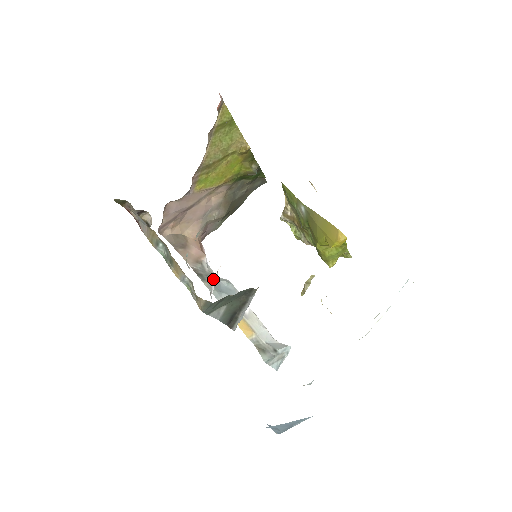
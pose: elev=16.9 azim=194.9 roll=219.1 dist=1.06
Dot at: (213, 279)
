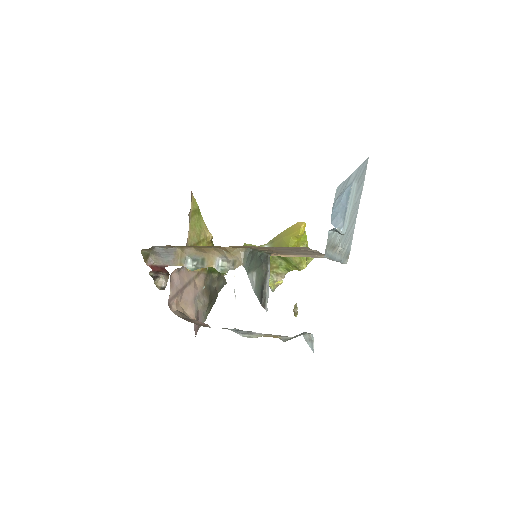
Dot at: occluded
